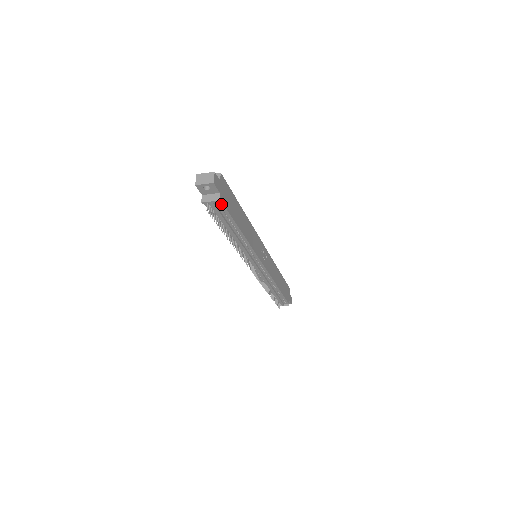
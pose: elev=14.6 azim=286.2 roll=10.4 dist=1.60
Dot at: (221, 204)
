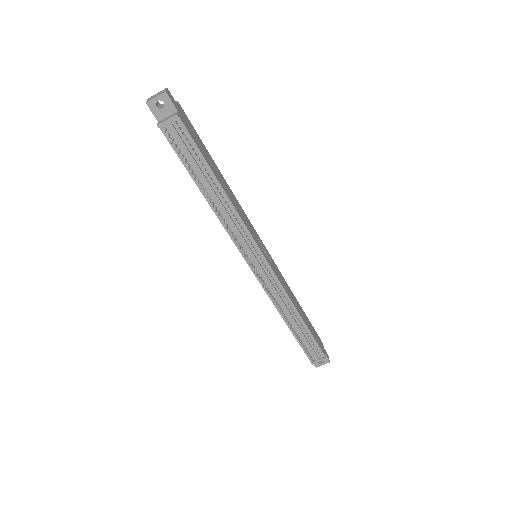
Dot at: (182, 127)
